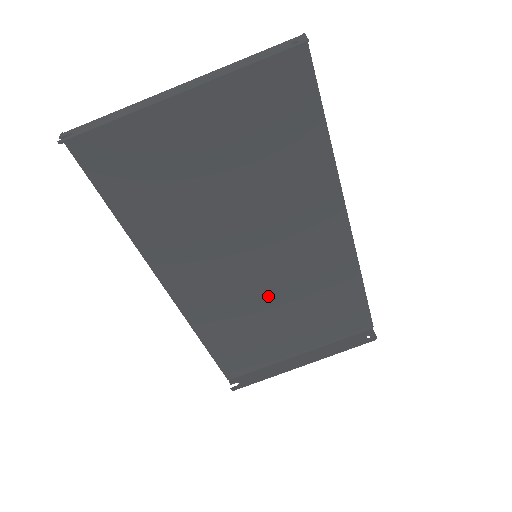
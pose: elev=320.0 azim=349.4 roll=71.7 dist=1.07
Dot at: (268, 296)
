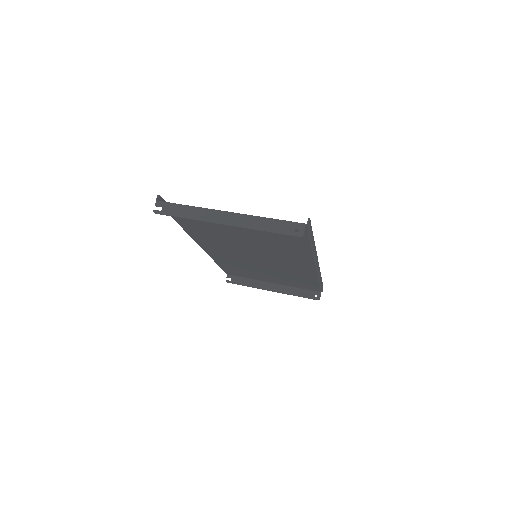
Dot at: (259, 266)
